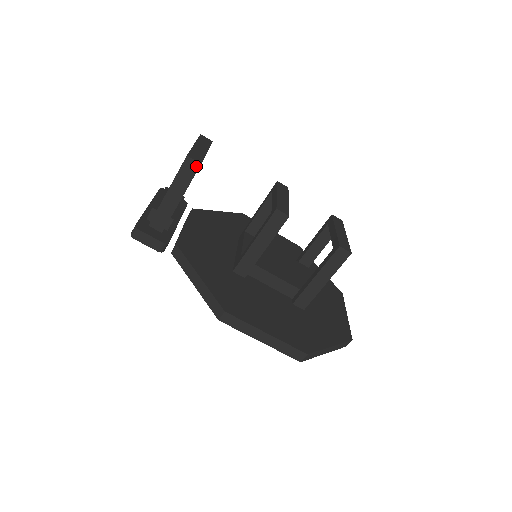
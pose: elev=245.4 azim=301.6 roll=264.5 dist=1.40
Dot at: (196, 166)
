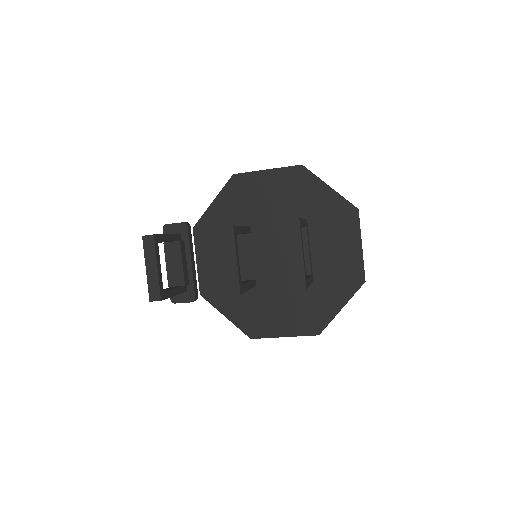
Dot at: (160, 300)
